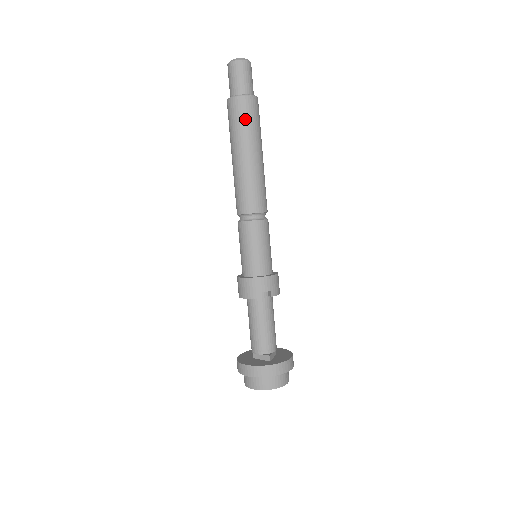
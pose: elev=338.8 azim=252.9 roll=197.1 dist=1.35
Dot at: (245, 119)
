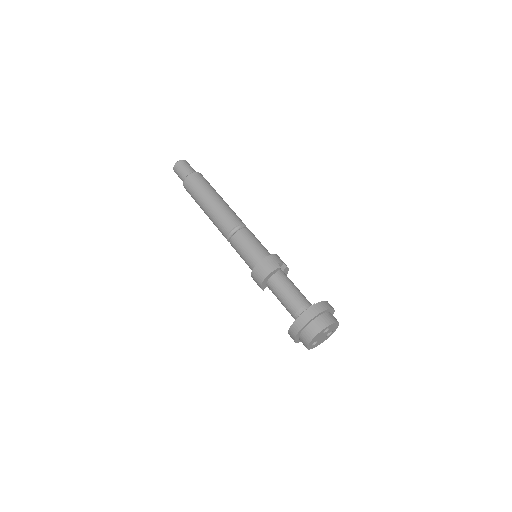
Dot at: (204, 182)
